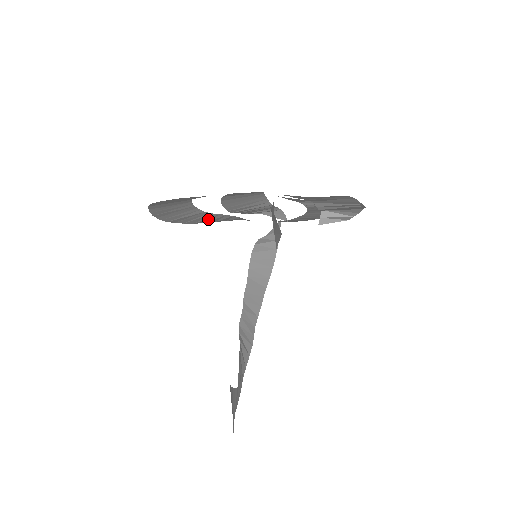
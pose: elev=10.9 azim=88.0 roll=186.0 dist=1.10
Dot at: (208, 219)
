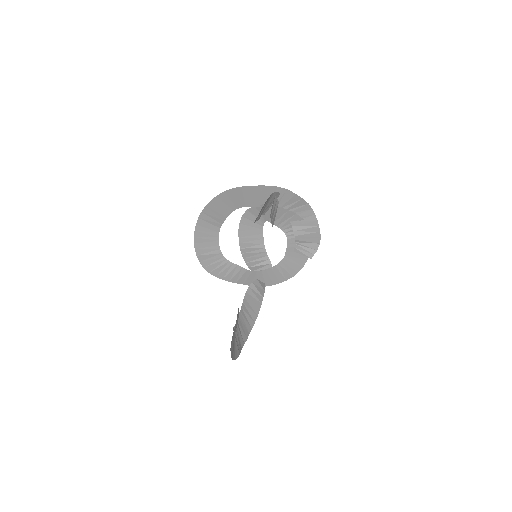
Dot at: (220, 269)
